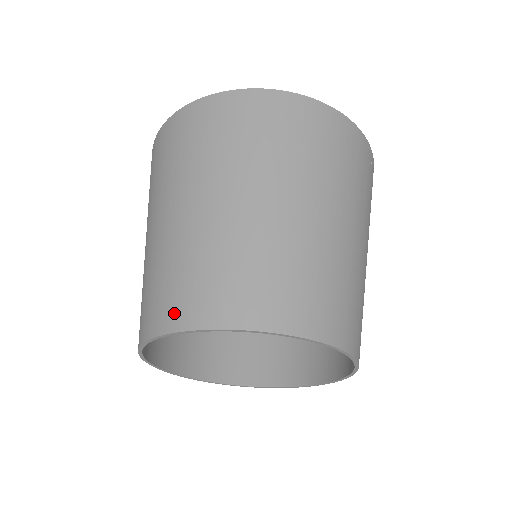
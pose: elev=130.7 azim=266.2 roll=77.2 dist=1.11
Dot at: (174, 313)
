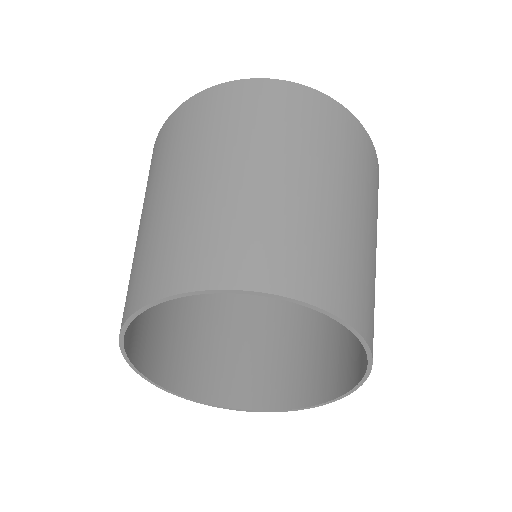
Dot at: (162, 280)
